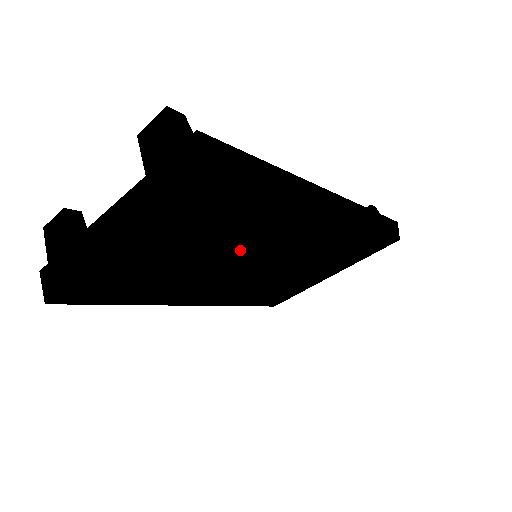
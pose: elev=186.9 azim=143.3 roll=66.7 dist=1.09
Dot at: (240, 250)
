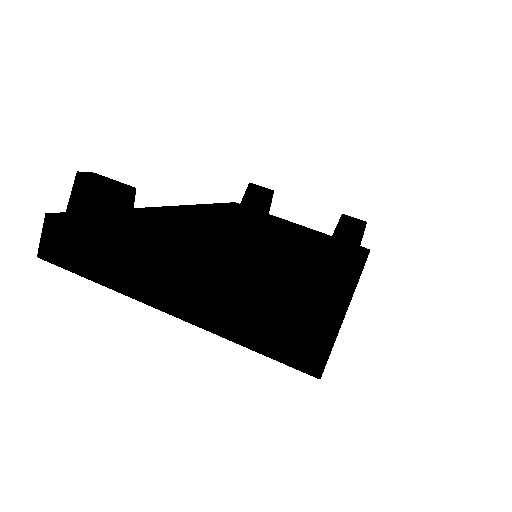
Dot at: occluded
